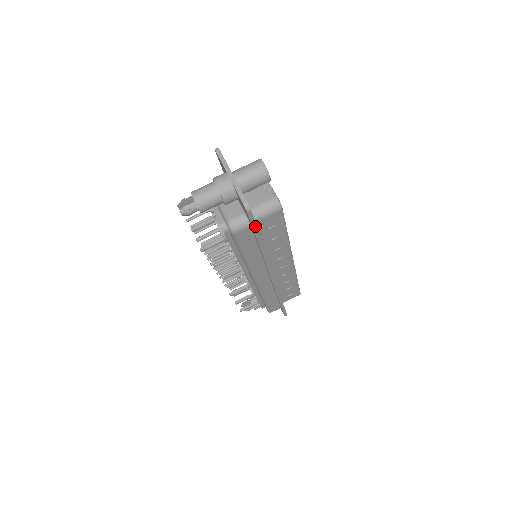
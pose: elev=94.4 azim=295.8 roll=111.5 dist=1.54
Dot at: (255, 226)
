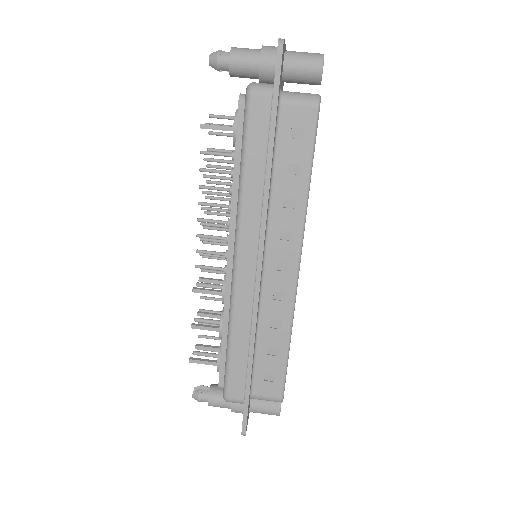
Dot at: (277, 91)
